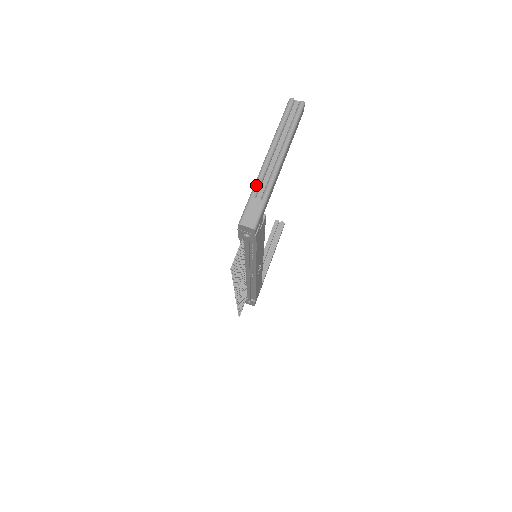
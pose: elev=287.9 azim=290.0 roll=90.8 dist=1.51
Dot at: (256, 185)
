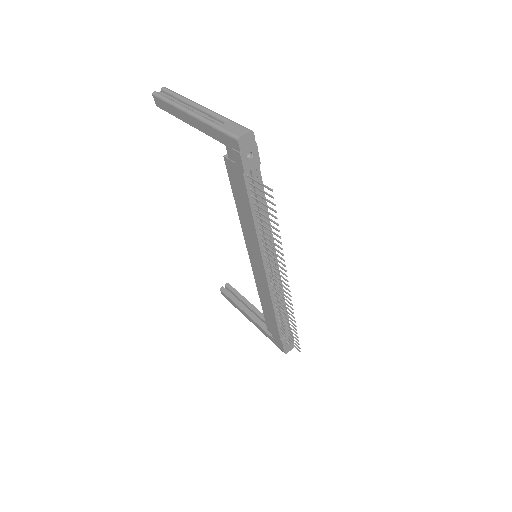
Dot at: (210, 122)
